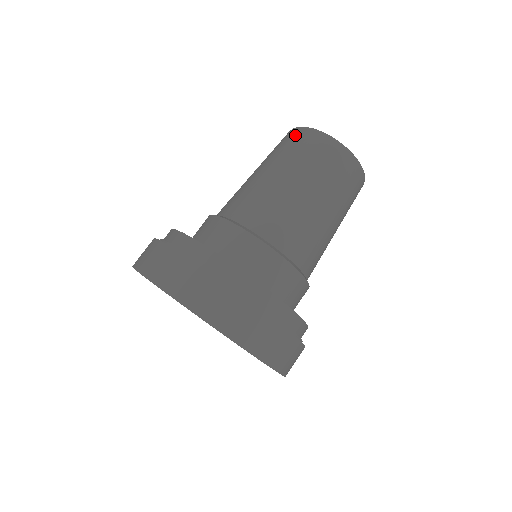
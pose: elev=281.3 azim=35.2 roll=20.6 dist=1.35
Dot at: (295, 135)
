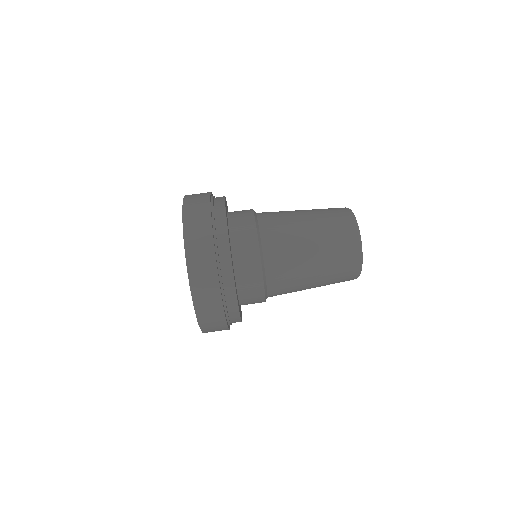
Dot at: occluded
